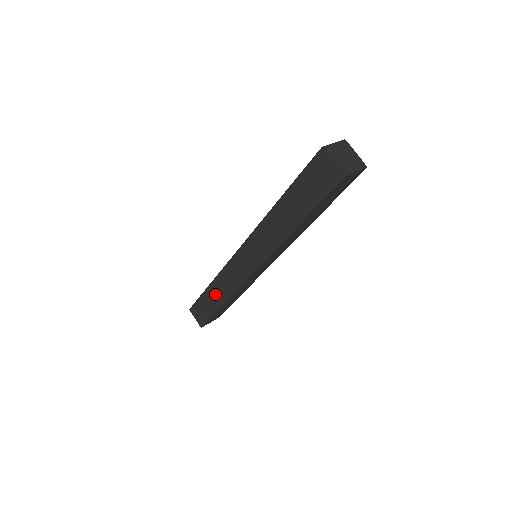
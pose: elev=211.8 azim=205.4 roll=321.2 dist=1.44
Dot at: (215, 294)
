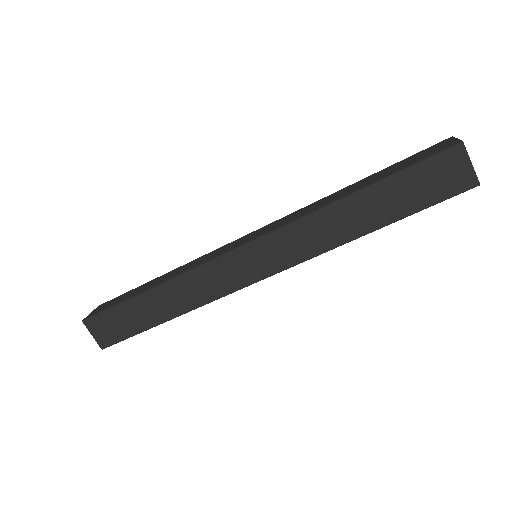
Dot at: (159, 280)
